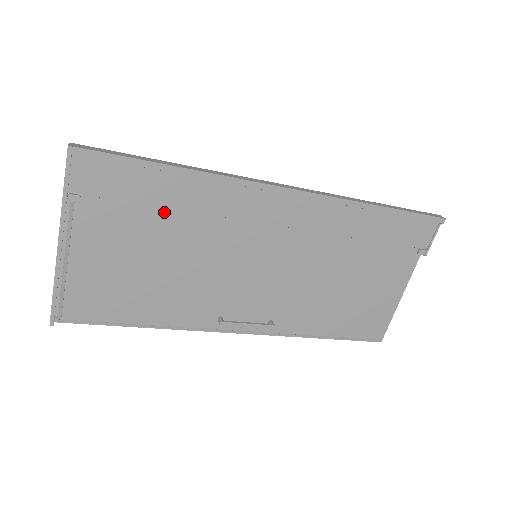
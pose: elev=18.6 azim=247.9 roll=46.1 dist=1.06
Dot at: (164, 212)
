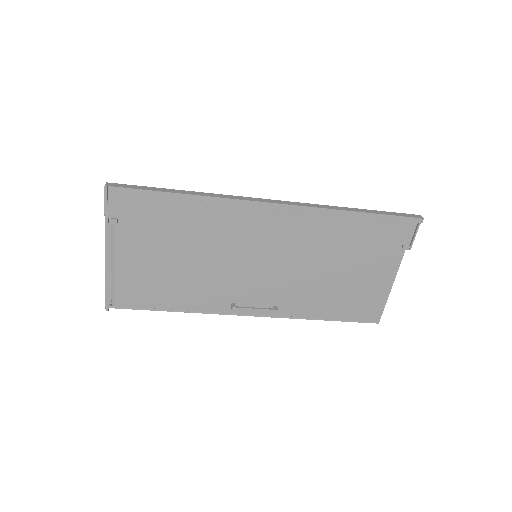
Dot at: (179, 227)
